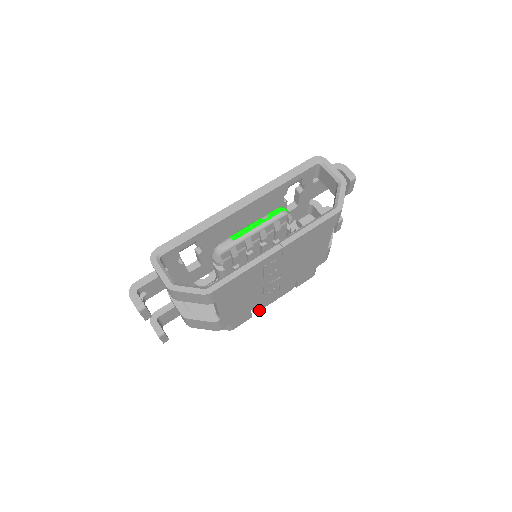
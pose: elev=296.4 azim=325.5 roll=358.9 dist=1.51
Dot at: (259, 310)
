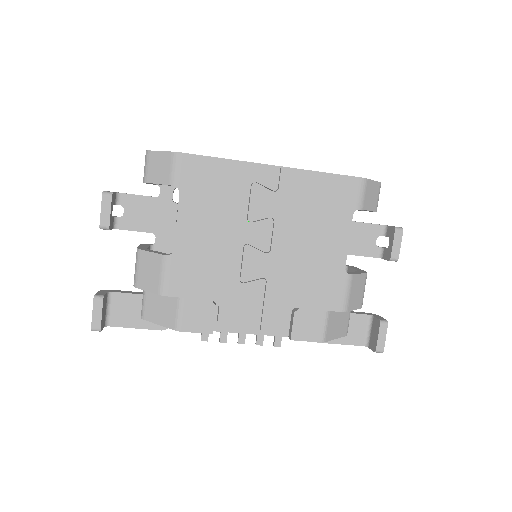
Dot at: (227, 325)
